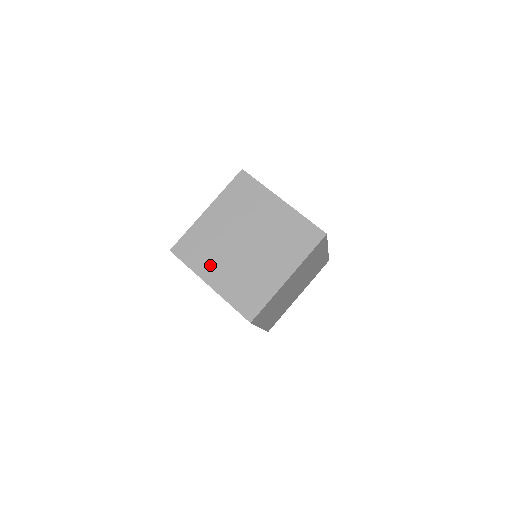
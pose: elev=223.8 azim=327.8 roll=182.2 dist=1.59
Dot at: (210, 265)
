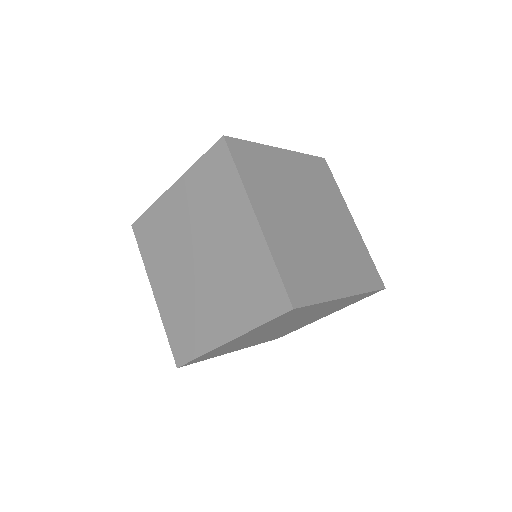
Dot at: (267, 199)
